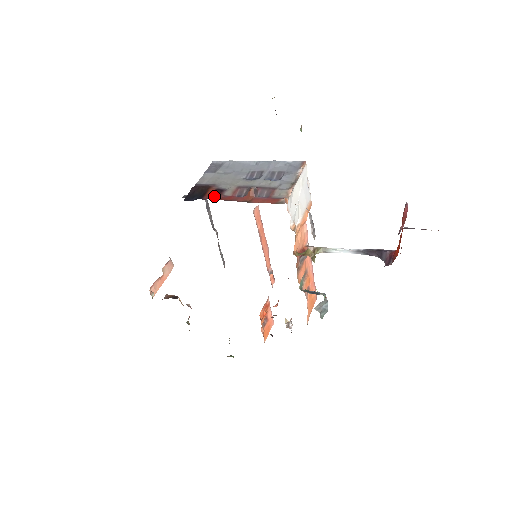
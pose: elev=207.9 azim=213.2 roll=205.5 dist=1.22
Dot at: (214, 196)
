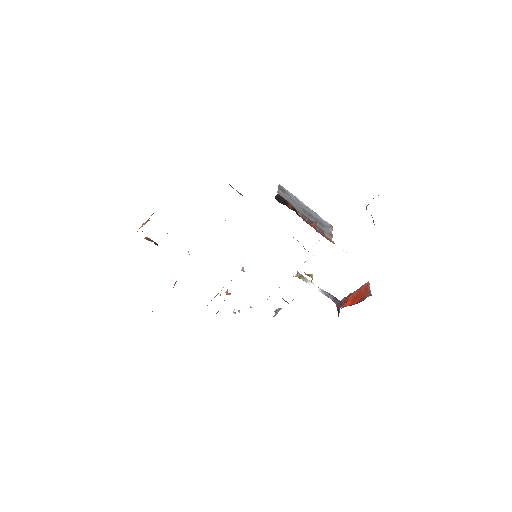
Dot at: (295, 211)
